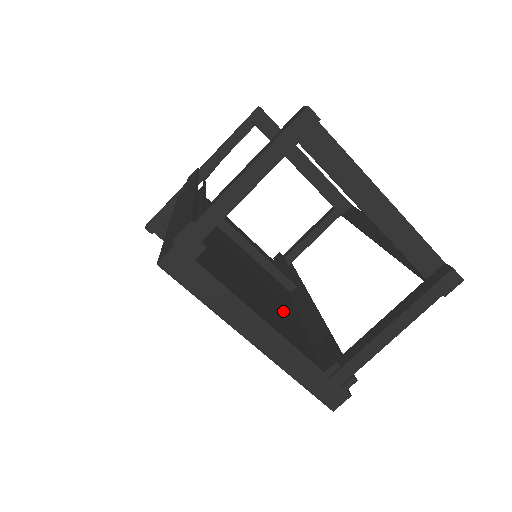
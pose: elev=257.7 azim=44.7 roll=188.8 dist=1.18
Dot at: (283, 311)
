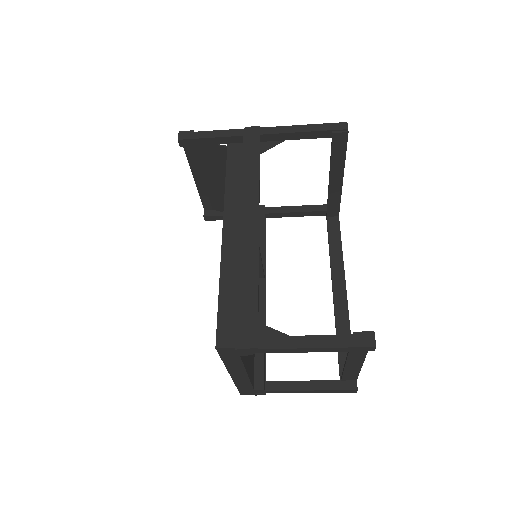
Dot at: occluded
